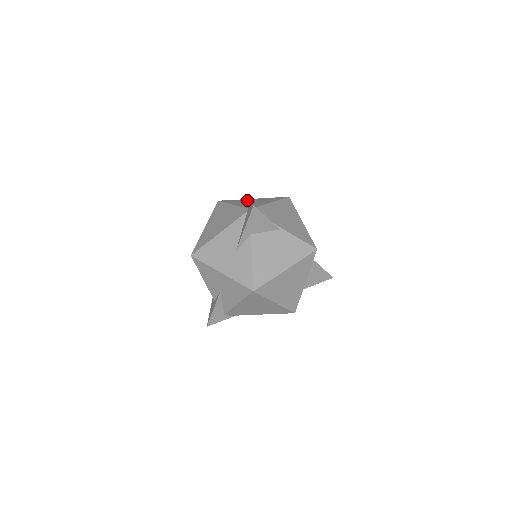
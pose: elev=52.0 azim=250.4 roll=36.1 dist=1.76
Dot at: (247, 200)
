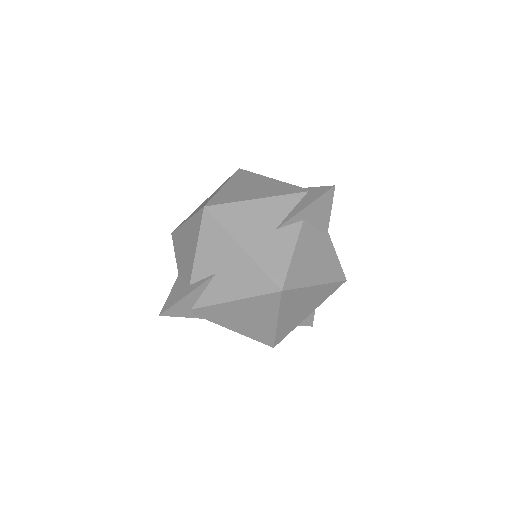
Dot at: occluded
